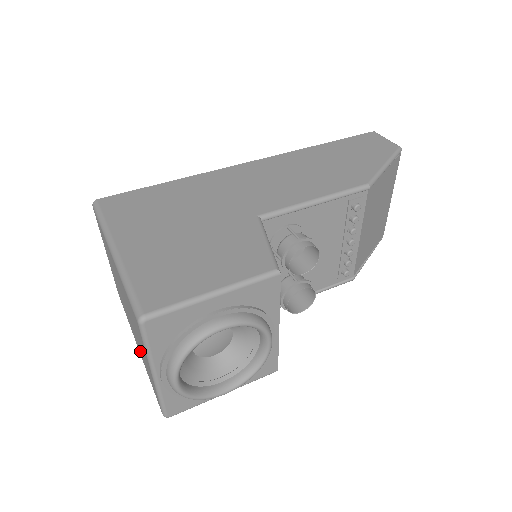
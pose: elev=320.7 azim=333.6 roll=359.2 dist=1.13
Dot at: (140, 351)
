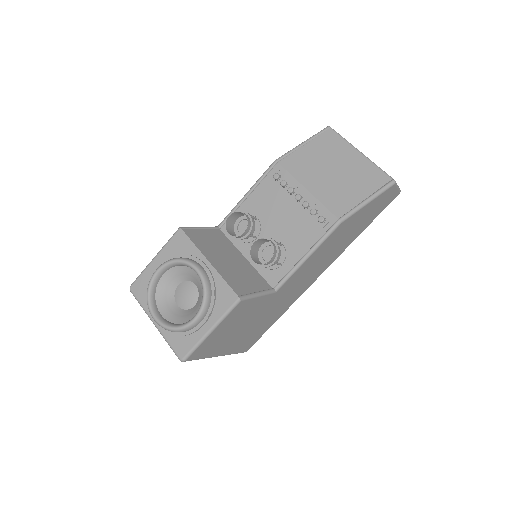
Dot at: occluded
